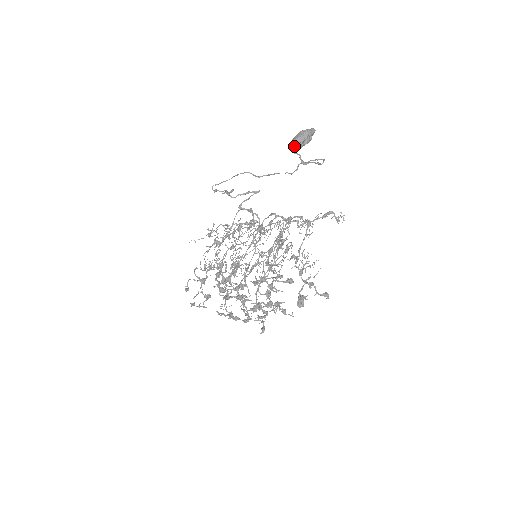
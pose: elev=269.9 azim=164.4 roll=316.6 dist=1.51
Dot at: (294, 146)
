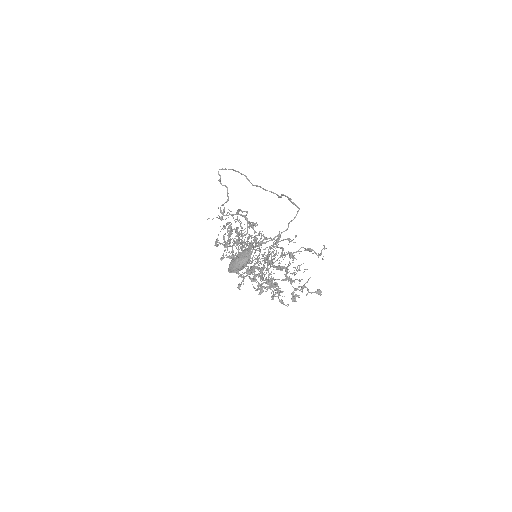
Dot at: occluded
